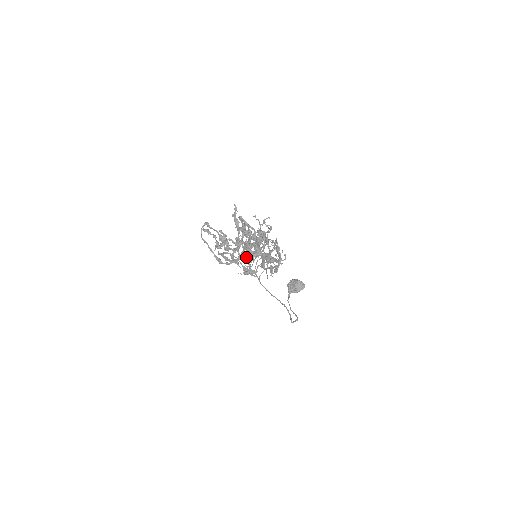
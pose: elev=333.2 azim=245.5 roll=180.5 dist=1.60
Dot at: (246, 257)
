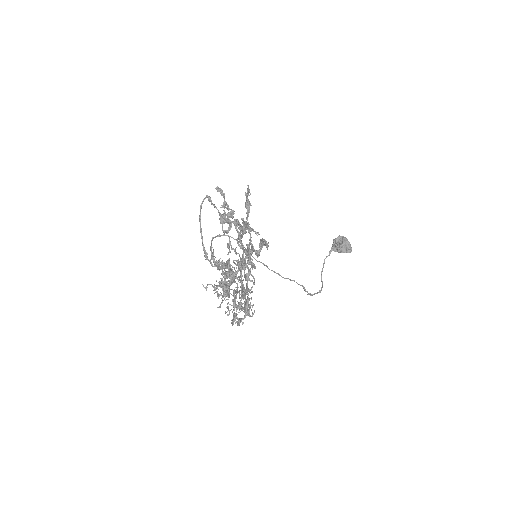
Dot at: (217, 285)
